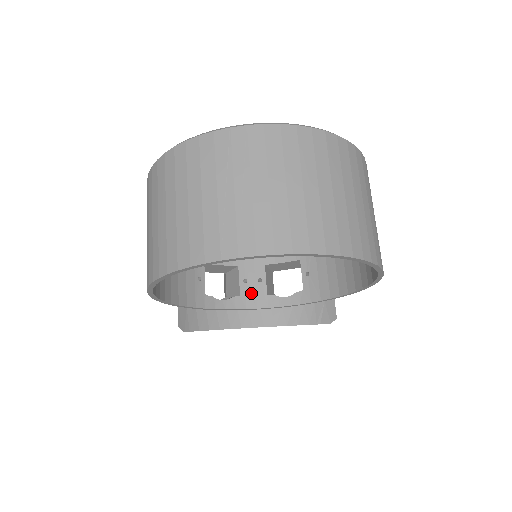
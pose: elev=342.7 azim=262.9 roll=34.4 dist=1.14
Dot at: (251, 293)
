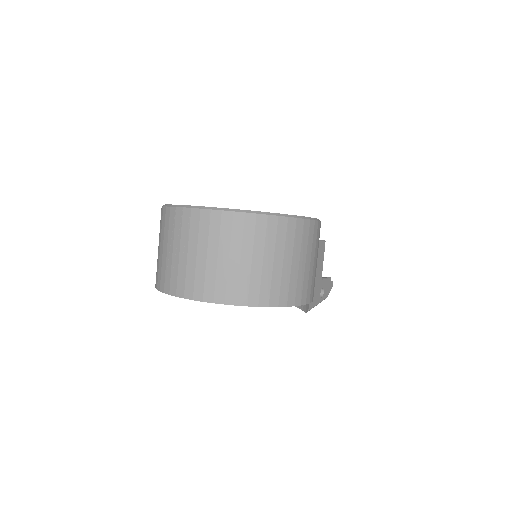
Dot at: occluded
